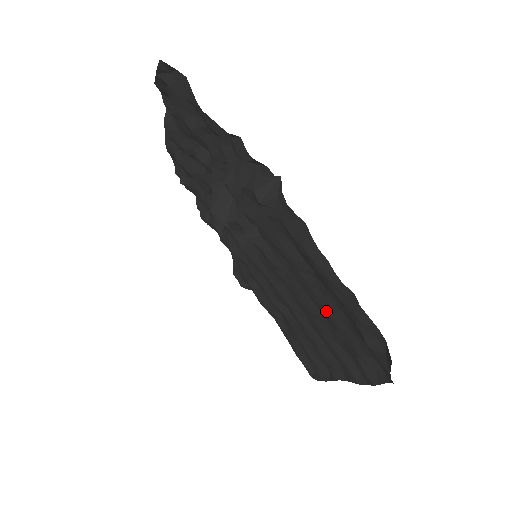
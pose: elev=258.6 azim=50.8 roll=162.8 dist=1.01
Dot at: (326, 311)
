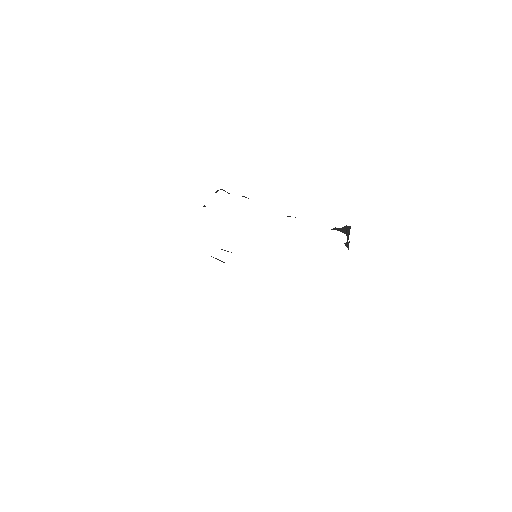
Dot at: occluded
